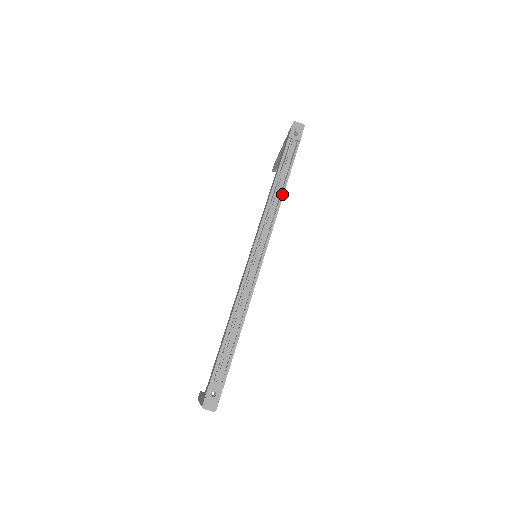
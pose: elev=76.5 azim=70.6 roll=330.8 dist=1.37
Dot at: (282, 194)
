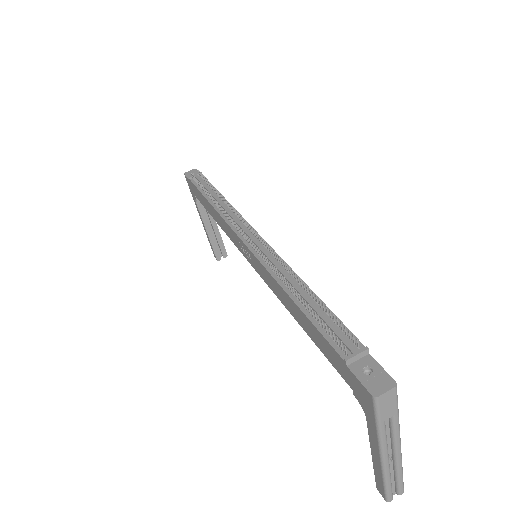
Dot at: occluded
